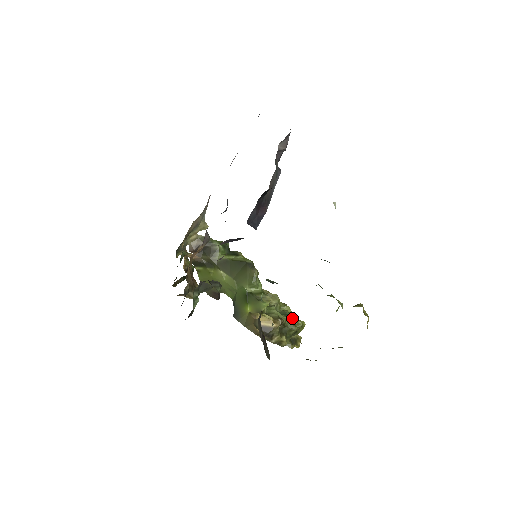
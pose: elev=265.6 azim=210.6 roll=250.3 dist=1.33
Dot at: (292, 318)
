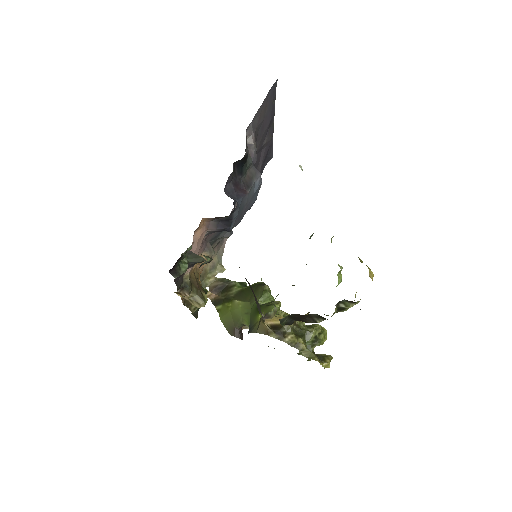
Dot at: (310, 325)
